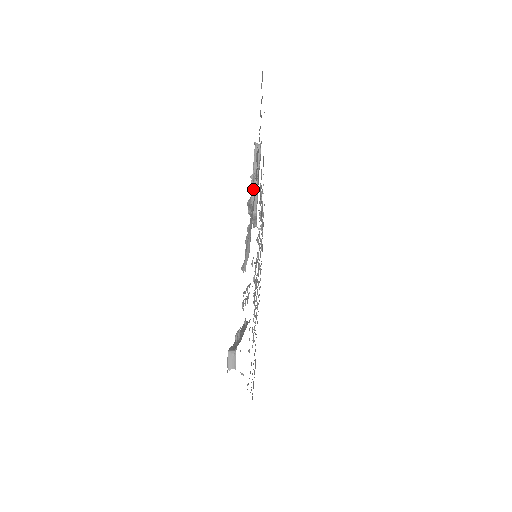
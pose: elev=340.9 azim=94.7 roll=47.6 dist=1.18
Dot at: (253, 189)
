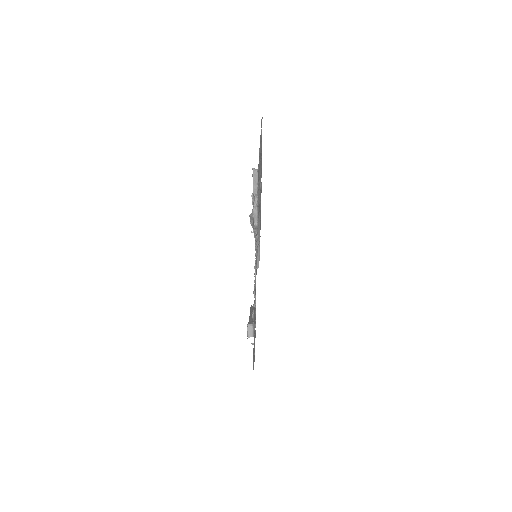
Dot at: (254, 206)
